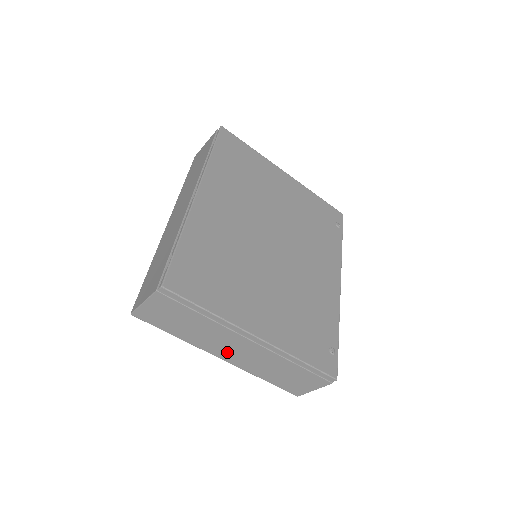
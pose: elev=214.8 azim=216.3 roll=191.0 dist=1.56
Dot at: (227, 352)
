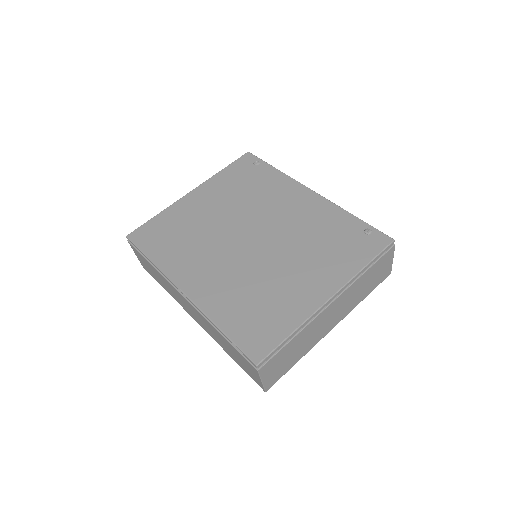
Dot at: (330, 323)
